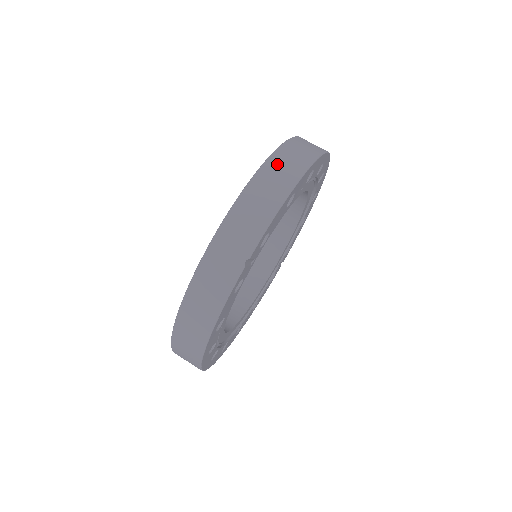
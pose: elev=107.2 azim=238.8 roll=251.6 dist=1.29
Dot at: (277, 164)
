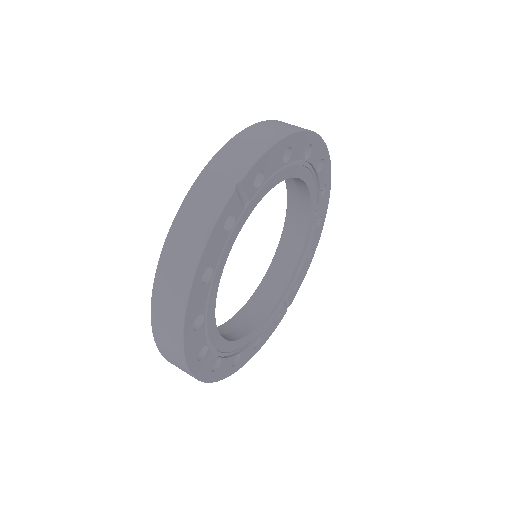
Dot at: (274, 123)
